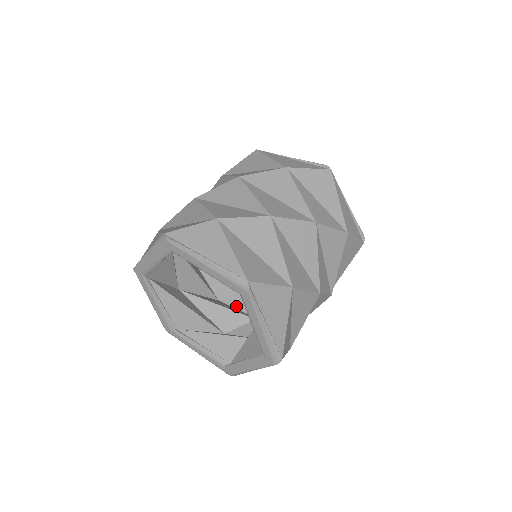
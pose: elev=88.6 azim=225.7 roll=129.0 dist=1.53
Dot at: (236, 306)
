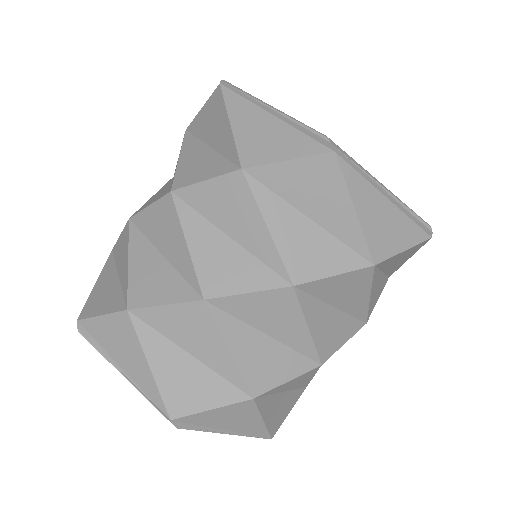
Dot at: occluded
